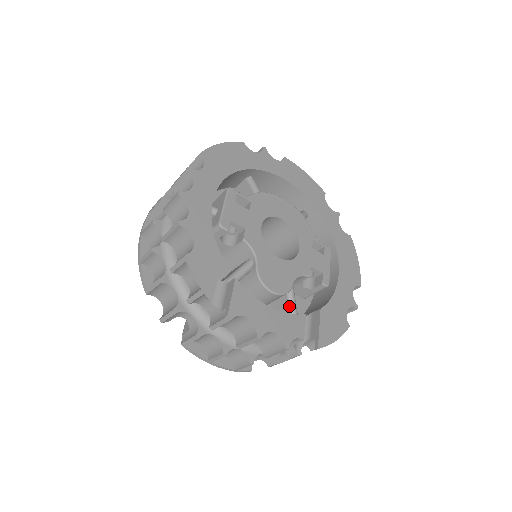
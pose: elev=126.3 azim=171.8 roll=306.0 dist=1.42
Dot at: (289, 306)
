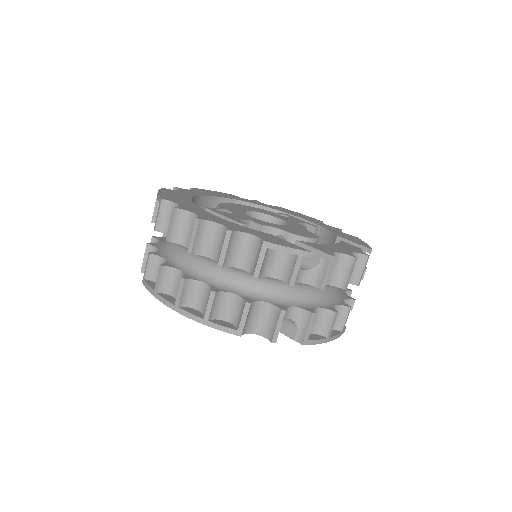
Dot at: occluded
